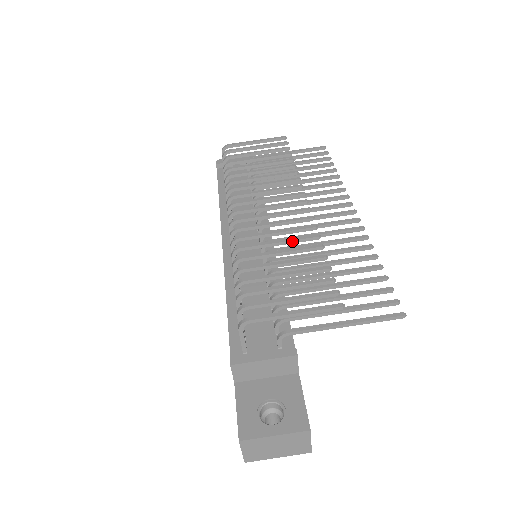
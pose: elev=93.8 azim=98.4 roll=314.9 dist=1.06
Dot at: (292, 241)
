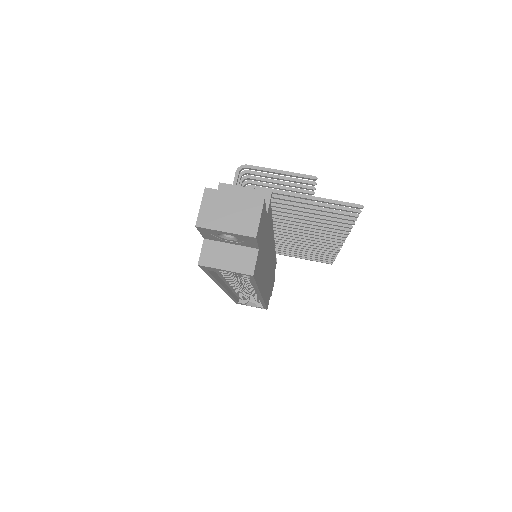
Dot at: occluded
